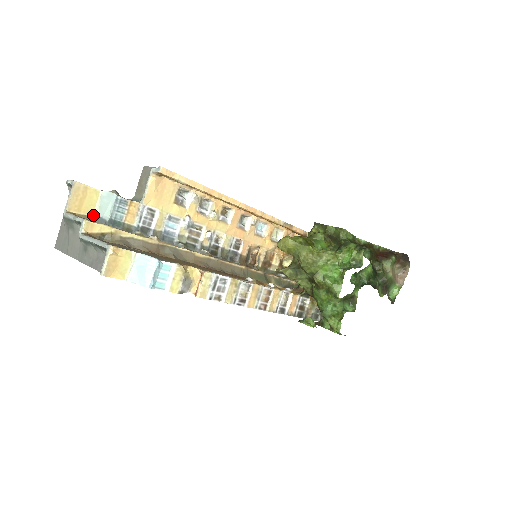
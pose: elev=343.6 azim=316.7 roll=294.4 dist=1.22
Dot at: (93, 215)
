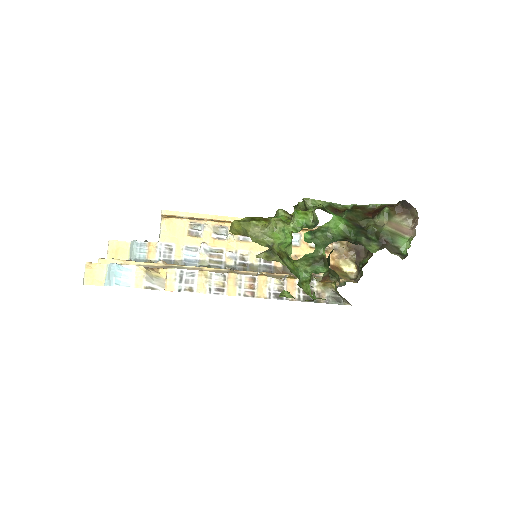
Dot at: occluded
